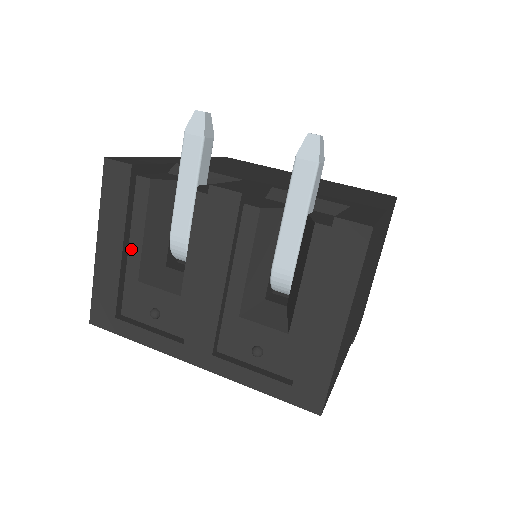
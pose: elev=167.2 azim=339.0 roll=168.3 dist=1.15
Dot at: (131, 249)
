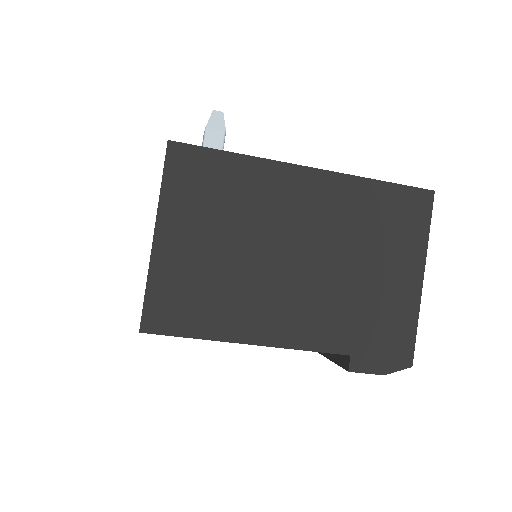
Dot at: occluded
